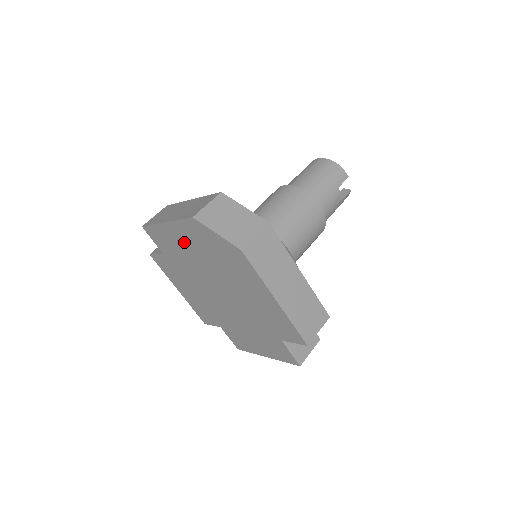
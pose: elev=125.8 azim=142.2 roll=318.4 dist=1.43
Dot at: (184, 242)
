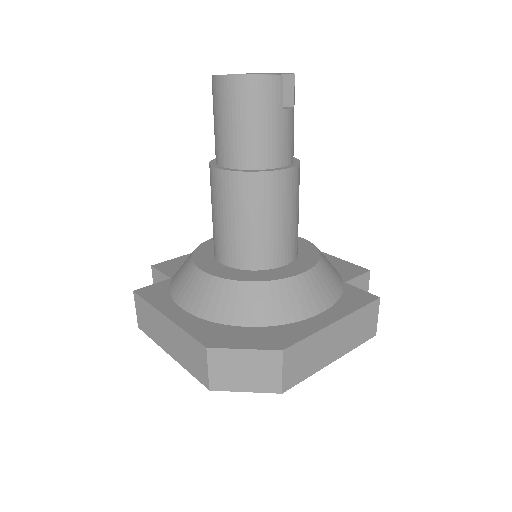
Dot at: occluded
